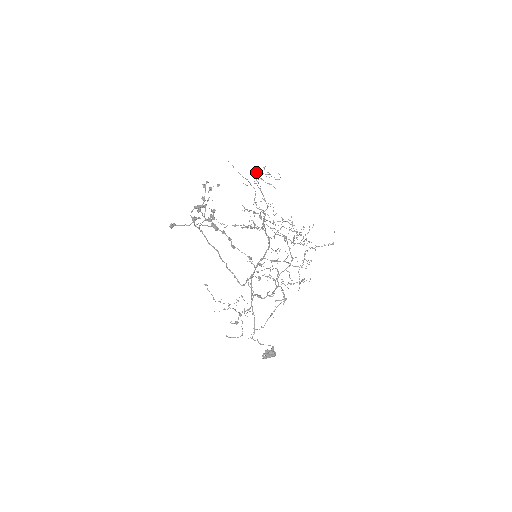
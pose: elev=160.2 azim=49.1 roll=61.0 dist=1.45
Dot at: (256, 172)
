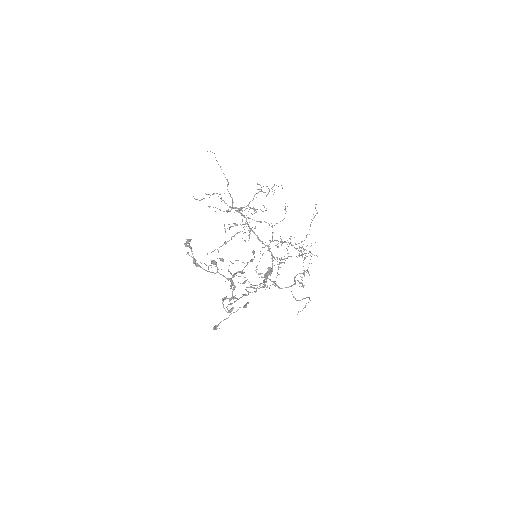
Dot at: (238, 212)
